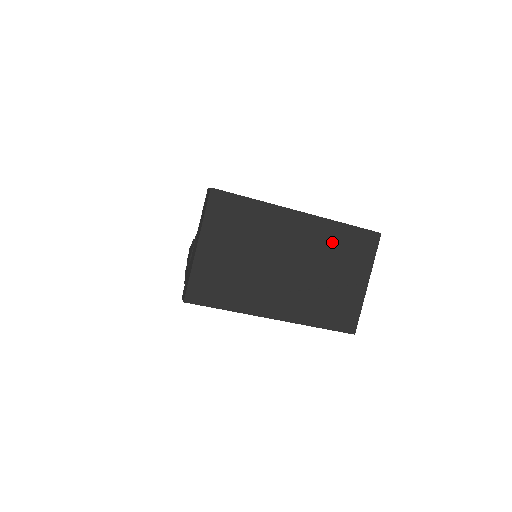
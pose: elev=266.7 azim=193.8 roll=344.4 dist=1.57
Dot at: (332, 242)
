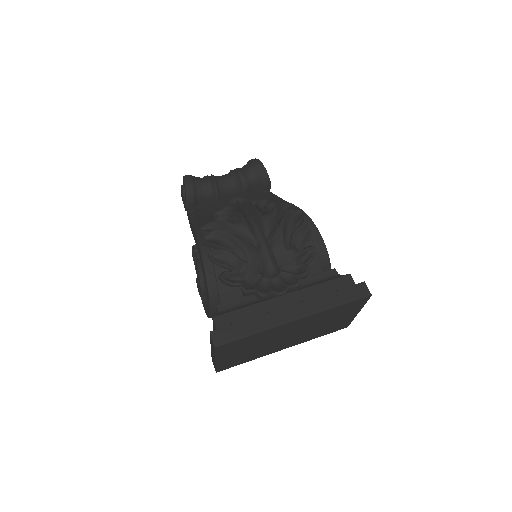
Dot at: (326, 316)
